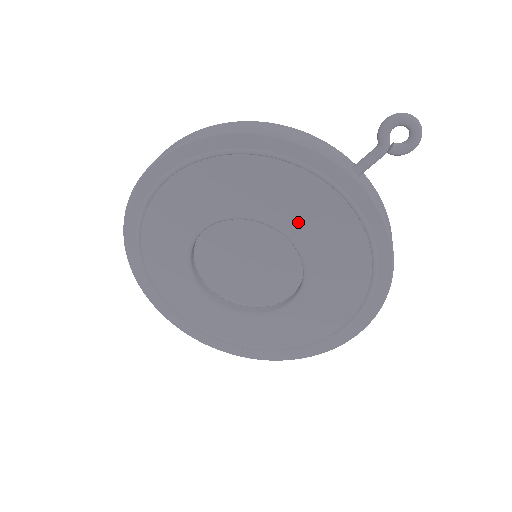
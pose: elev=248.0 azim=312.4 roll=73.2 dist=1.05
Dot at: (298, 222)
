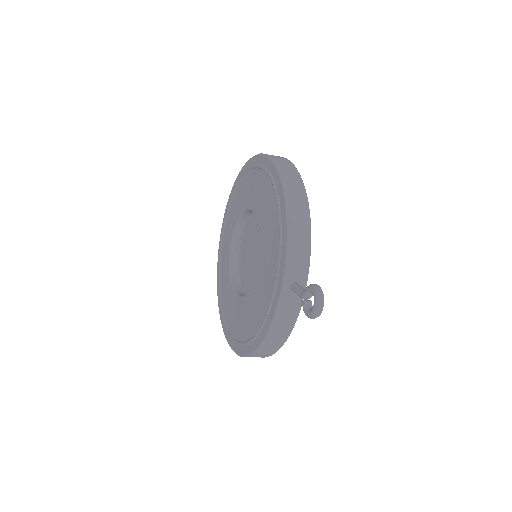
Dot at: (263, 266)
